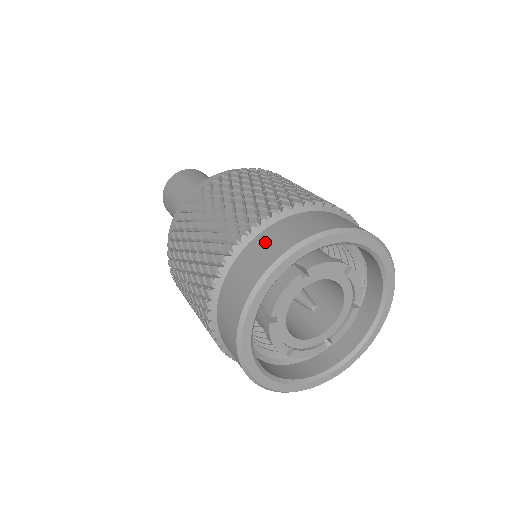
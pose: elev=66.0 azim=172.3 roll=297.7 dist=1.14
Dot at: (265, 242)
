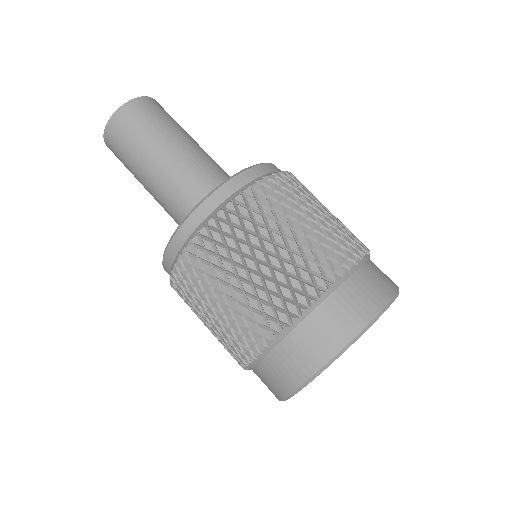
Dot at: (328, 321)
